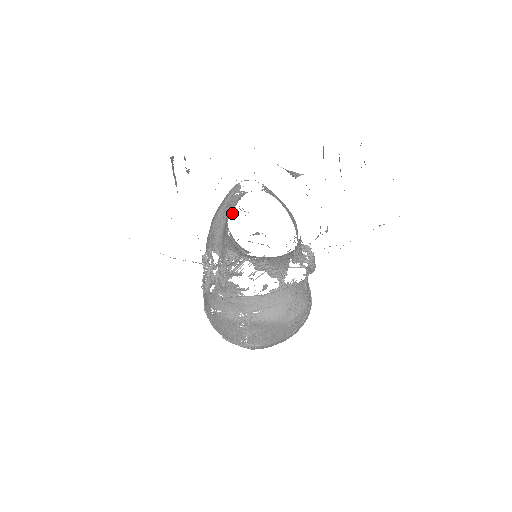
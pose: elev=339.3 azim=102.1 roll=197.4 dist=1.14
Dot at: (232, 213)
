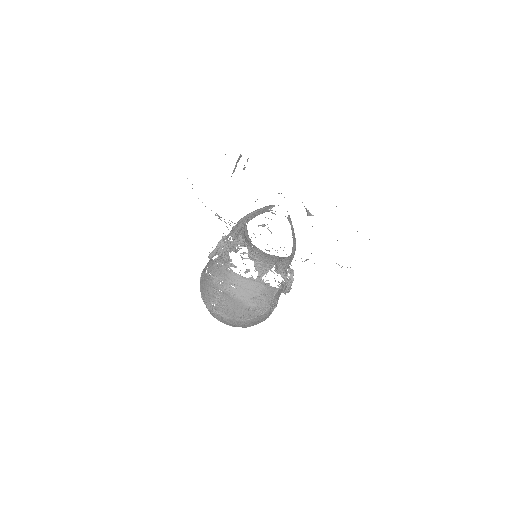
Dot at: (260, 225)
